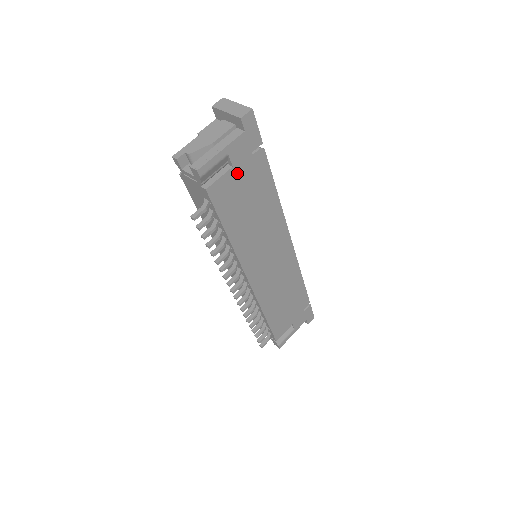
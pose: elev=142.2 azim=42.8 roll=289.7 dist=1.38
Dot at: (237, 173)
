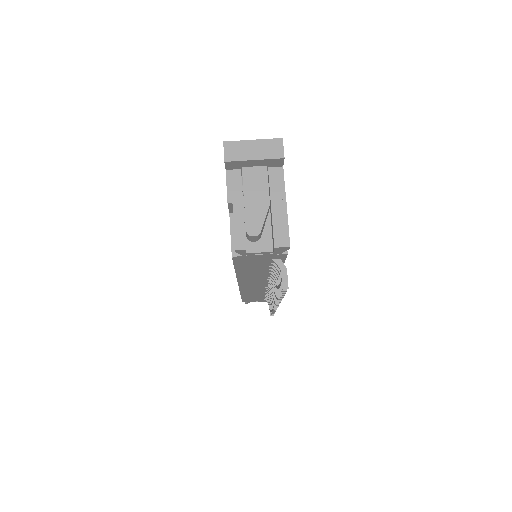
Dot at: occluded
